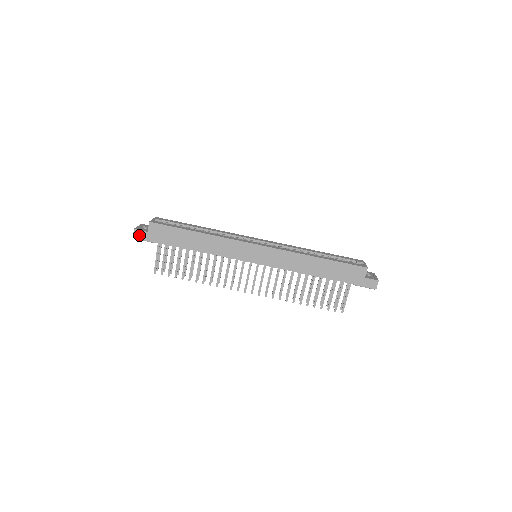
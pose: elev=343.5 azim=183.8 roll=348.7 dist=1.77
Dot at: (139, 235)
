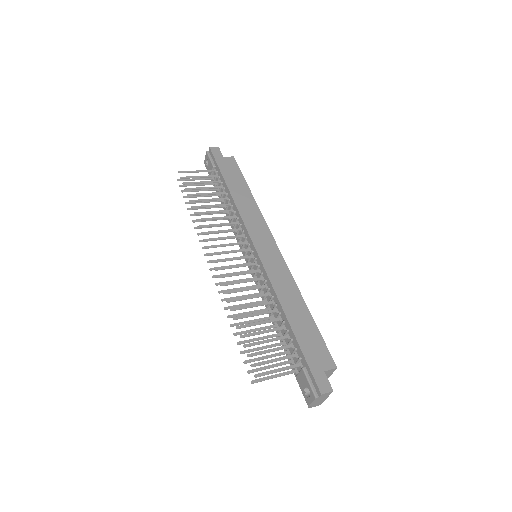
Dot at: (216, 151)
